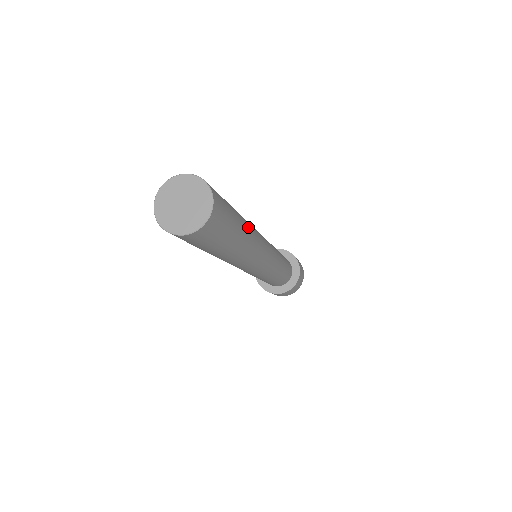
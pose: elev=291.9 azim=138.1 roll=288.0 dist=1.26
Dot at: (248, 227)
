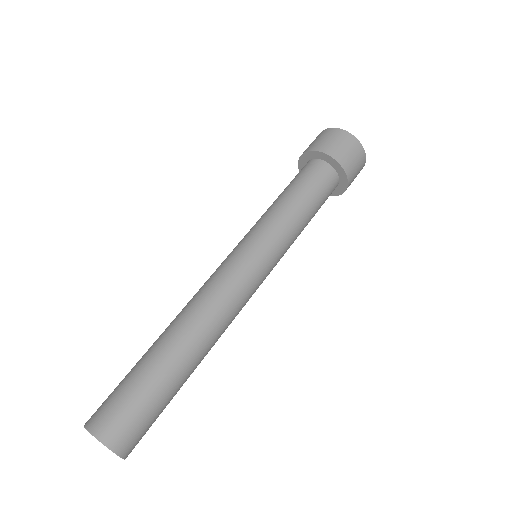
Dot at: (196, 356)
